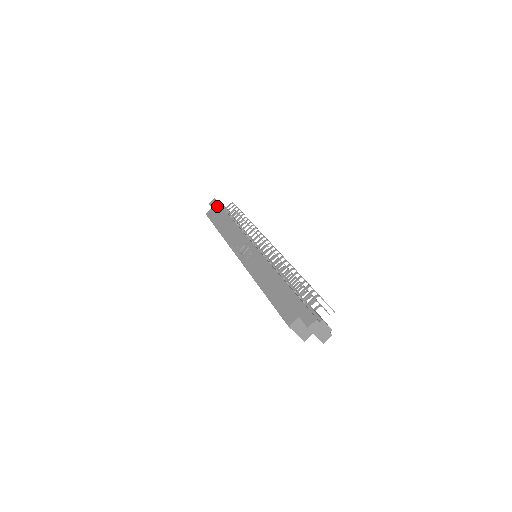
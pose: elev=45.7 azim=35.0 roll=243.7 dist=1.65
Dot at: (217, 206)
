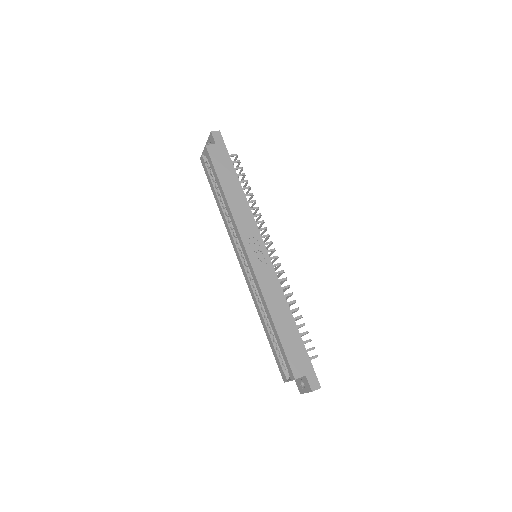
Dot at: (223, 148)
